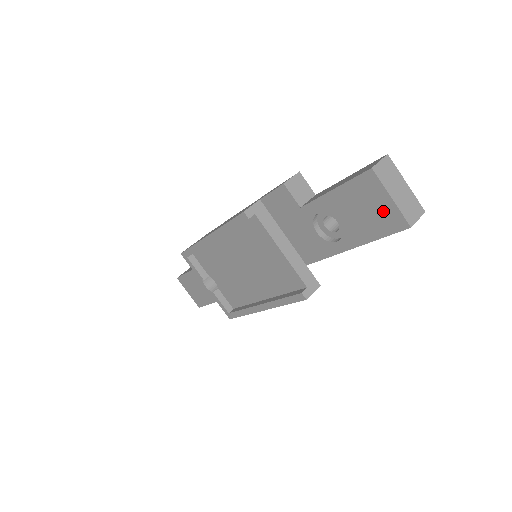
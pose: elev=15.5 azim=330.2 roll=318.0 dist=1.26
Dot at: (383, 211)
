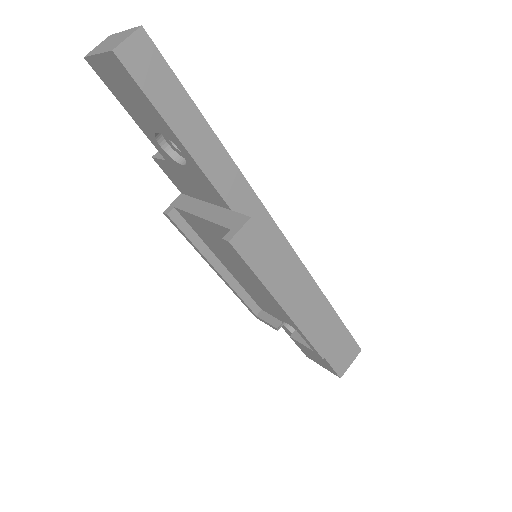
Dot at: (115, 73)
